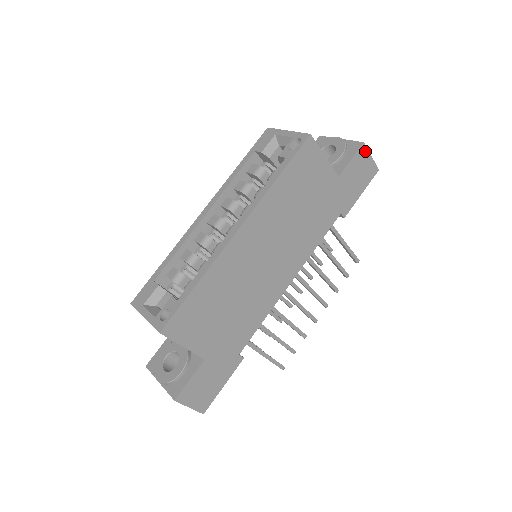
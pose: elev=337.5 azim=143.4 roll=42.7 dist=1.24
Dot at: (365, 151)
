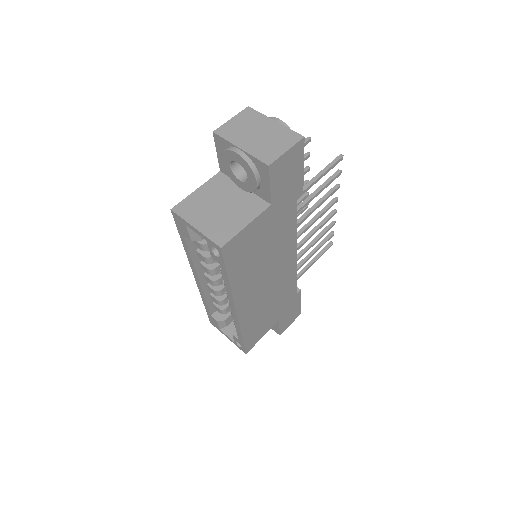
Dot at: (276, 162)
